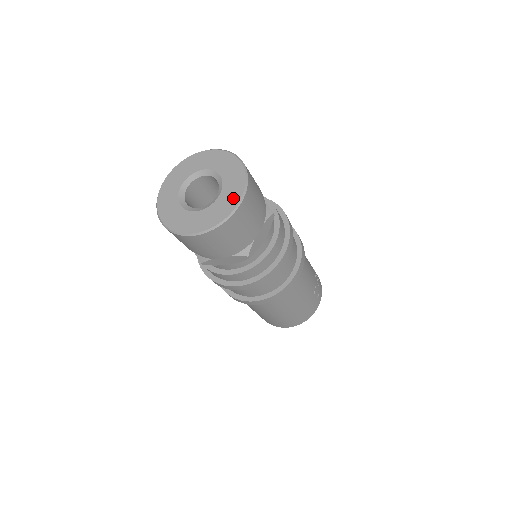
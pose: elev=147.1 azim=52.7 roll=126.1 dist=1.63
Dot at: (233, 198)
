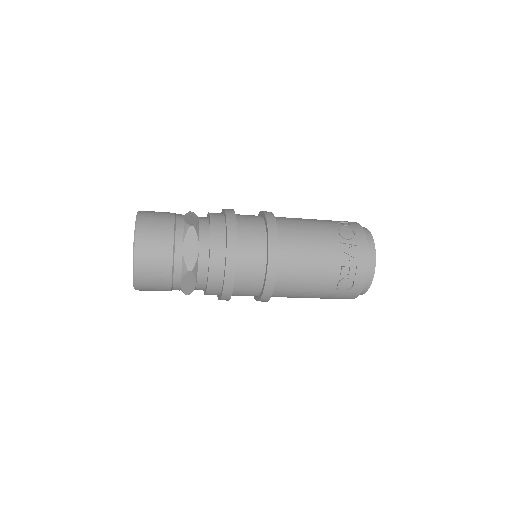
Dot at: occluded
